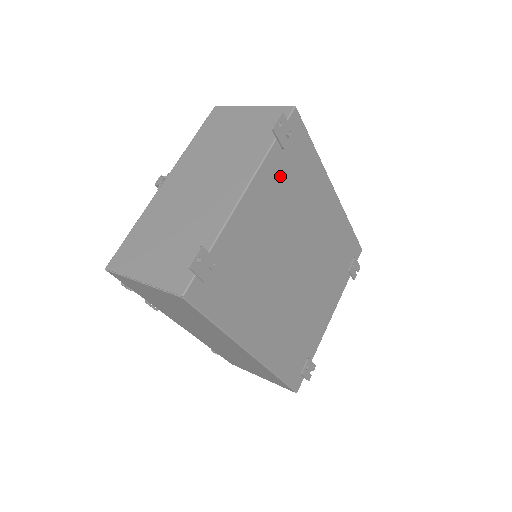
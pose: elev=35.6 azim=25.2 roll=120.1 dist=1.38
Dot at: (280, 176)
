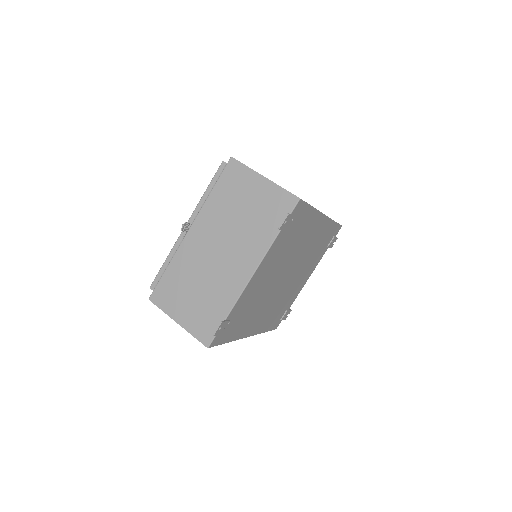
Dot at: (281, 246)
